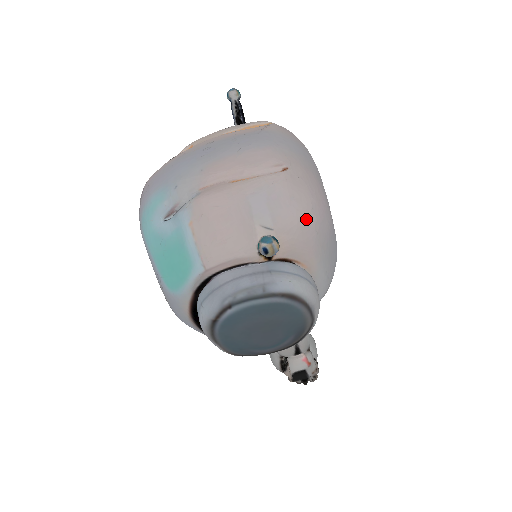
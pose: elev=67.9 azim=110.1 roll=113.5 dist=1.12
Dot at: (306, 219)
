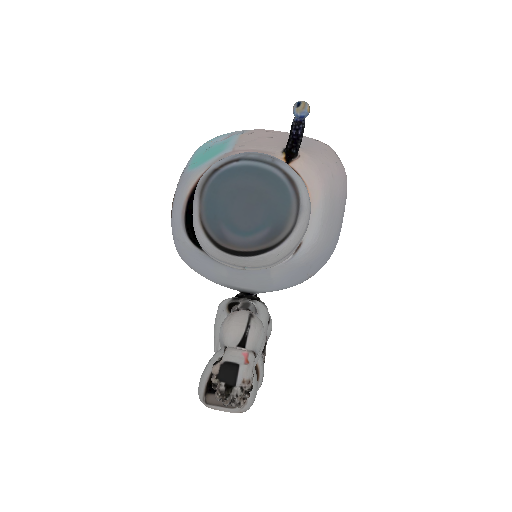
Dot at: (329, 161)
